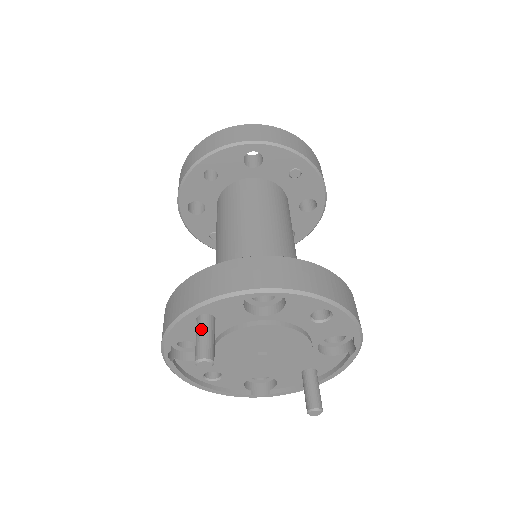
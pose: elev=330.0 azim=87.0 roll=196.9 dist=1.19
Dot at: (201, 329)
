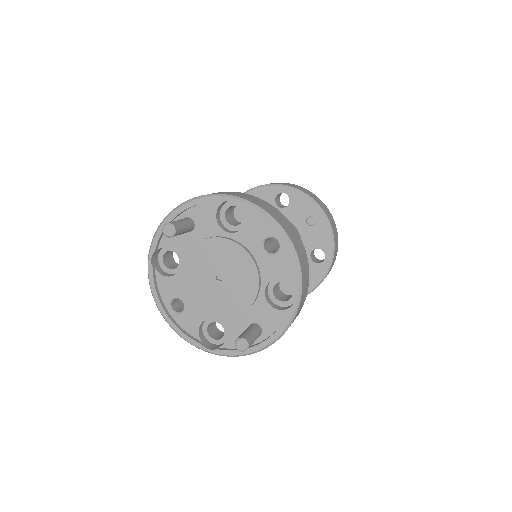
Dot at: (180, 219)
